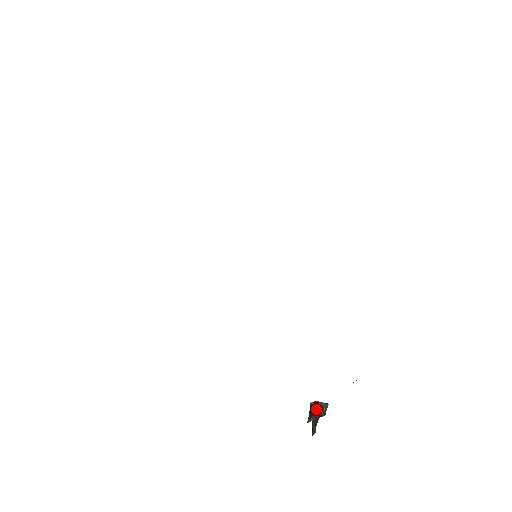
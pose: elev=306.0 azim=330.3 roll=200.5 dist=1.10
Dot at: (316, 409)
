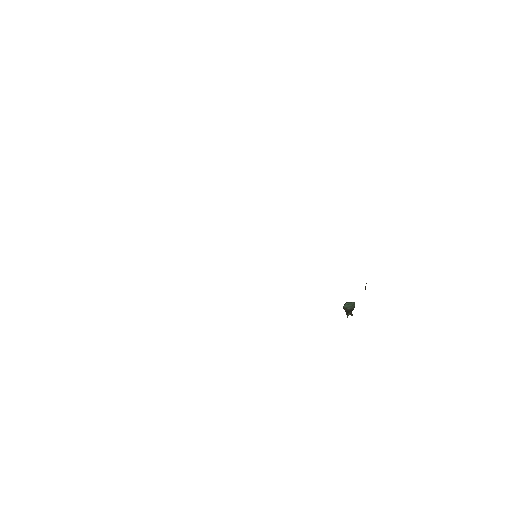
Dot at: (349, 309)
